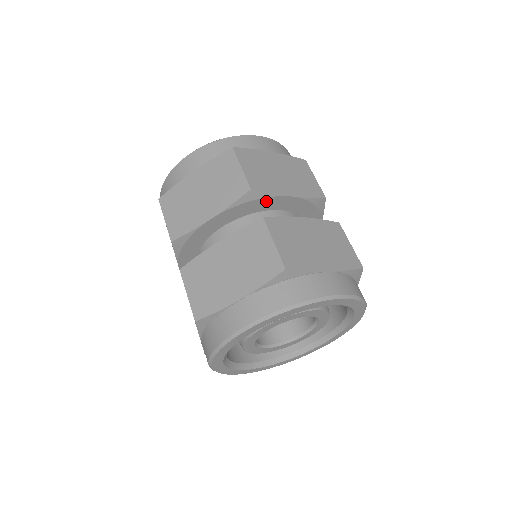
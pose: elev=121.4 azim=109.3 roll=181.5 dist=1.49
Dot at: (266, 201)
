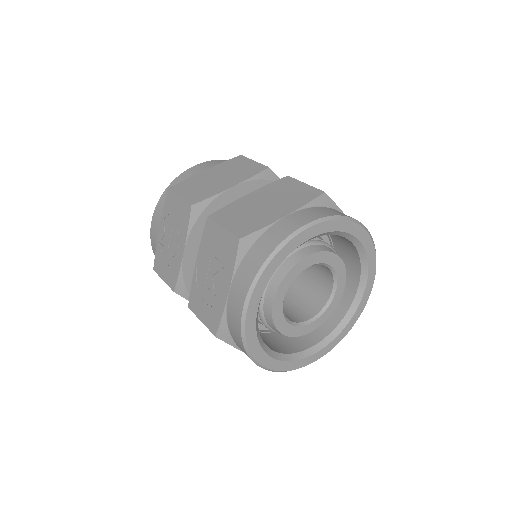
Dot at: occluded
